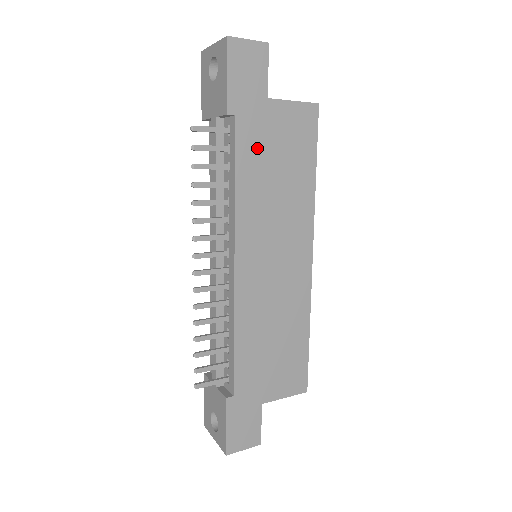
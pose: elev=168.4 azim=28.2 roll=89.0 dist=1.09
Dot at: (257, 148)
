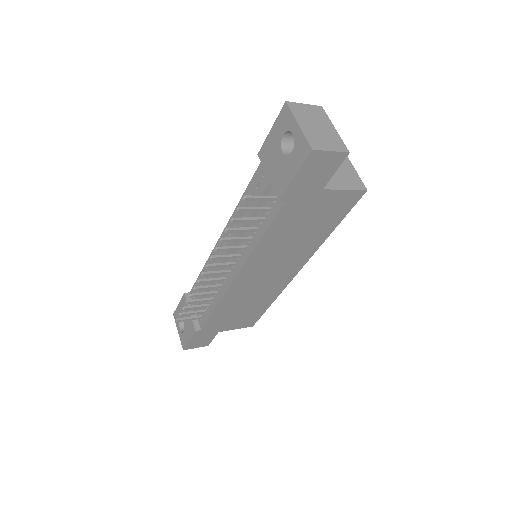
Dot at: (293, 219)
